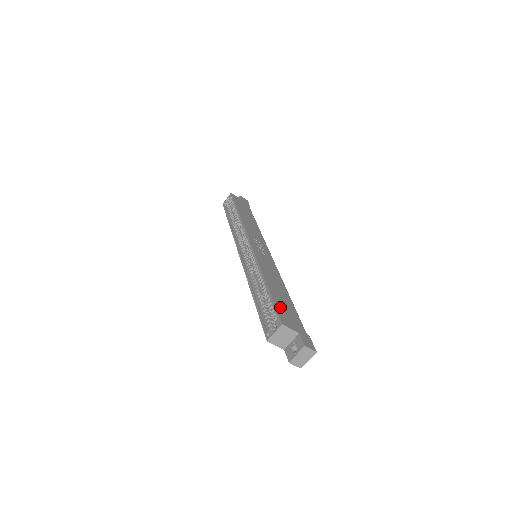
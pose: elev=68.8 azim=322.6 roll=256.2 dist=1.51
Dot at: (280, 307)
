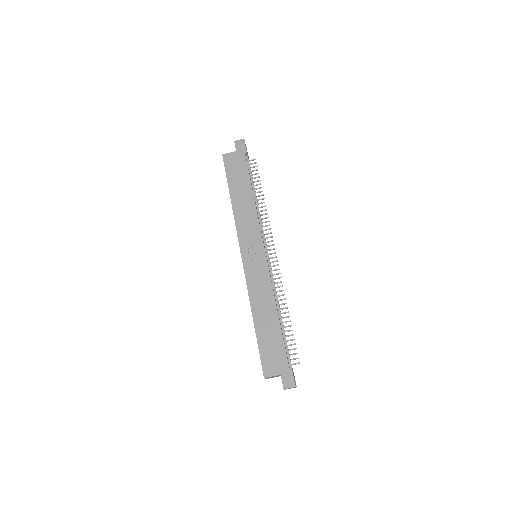
Dot at: (265, 352)
